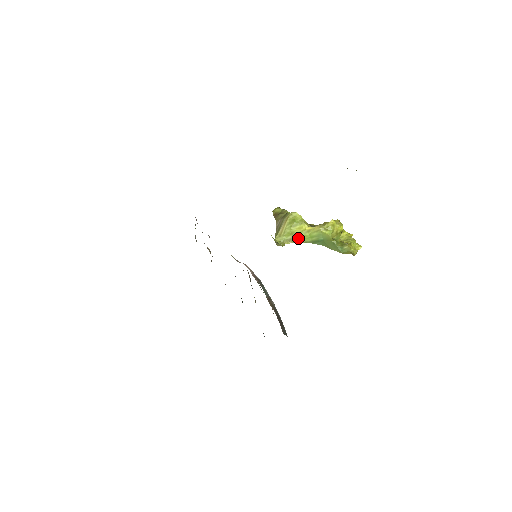
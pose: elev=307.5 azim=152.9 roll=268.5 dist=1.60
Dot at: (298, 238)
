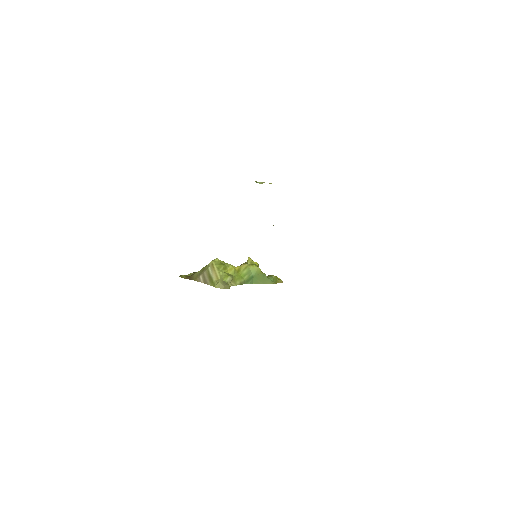
Dot at: (234, 279)
